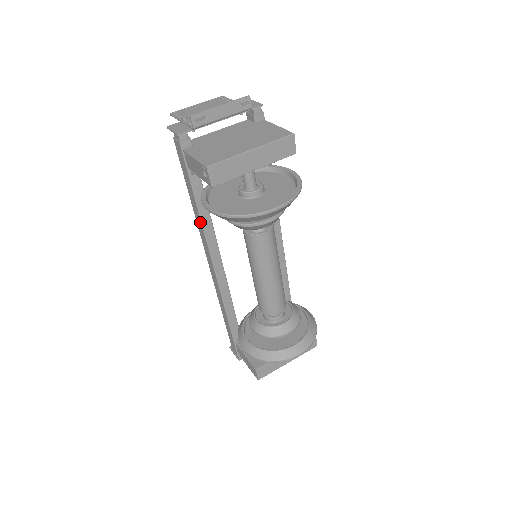
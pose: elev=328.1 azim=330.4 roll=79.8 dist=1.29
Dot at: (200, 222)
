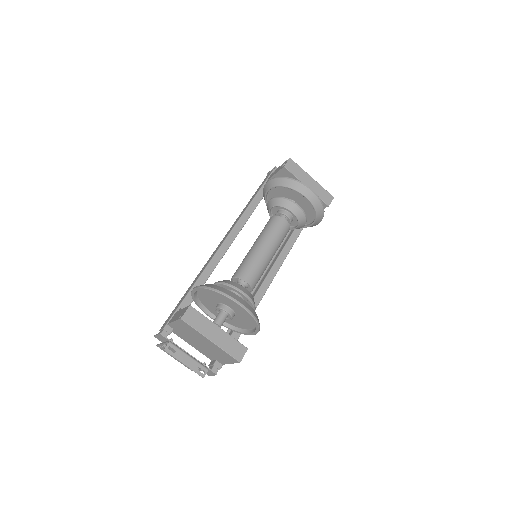
Dot at: (245, 210)
